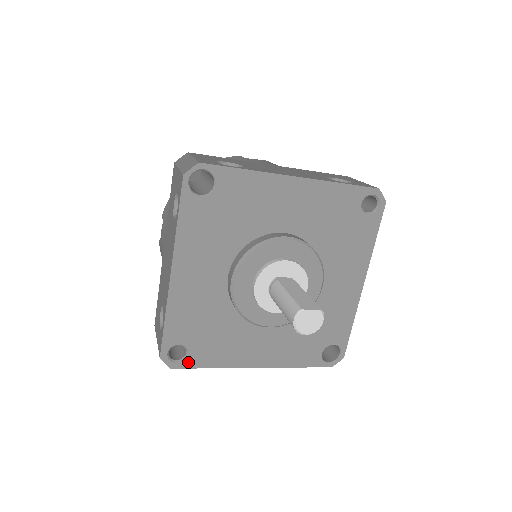
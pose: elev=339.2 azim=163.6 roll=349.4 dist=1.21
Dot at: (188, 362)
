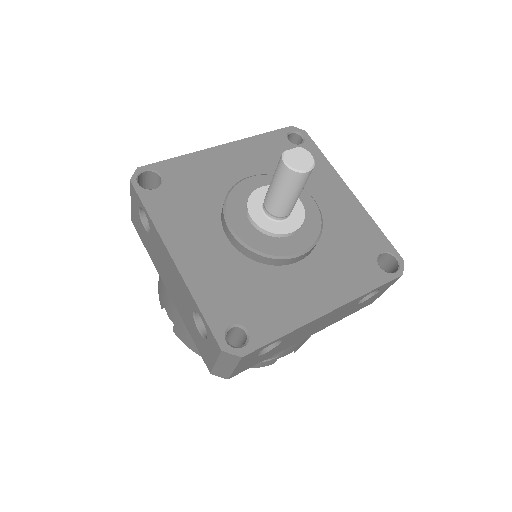
Dot at: (255, 341)
